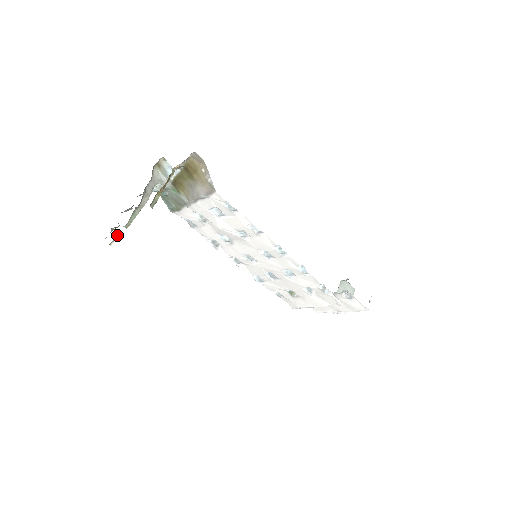
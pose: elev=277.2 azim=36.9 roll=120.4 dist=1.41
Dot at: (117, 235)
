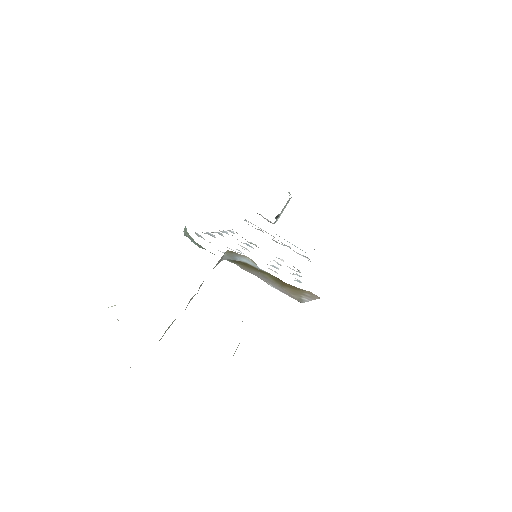
Dot at: occluded
